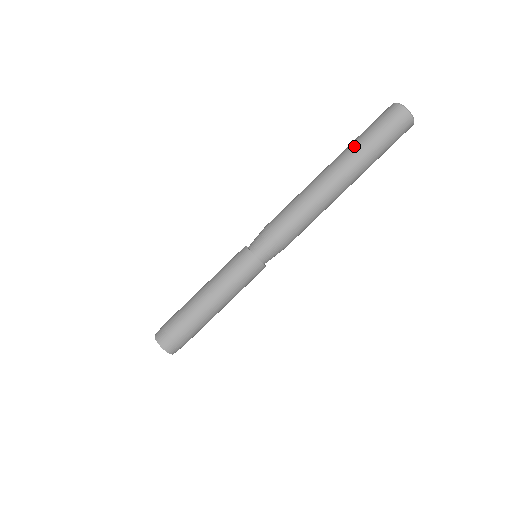
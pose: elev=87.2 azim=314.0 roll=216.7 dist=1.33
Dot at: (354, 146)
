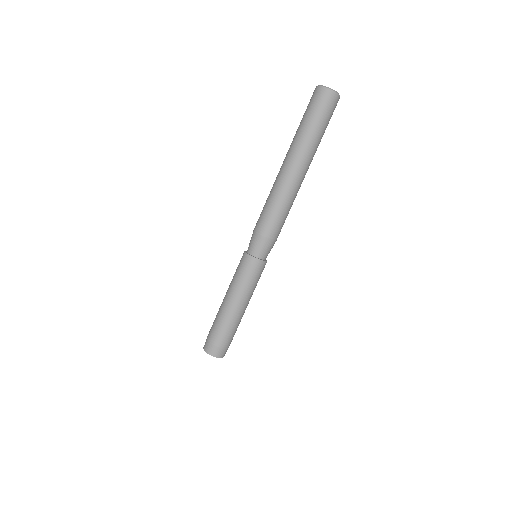
Dot at: (294, 136)
